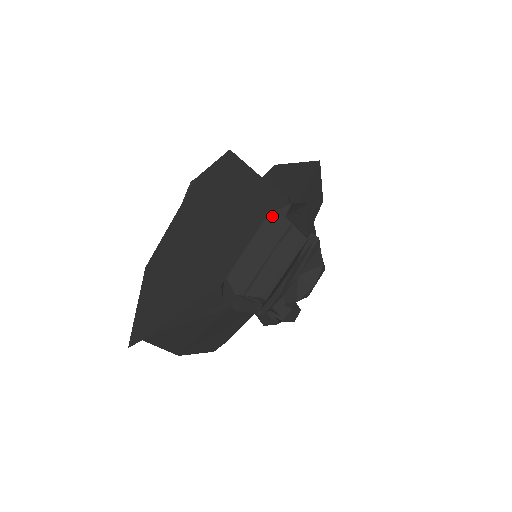
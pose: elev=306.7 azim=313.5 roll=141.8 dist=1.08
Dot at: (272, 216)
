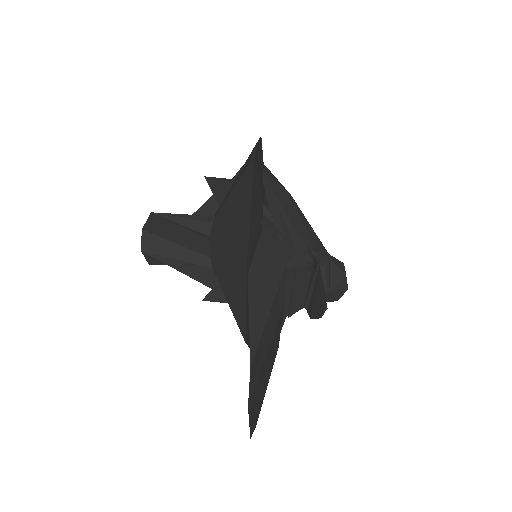
Dot at: occluded
